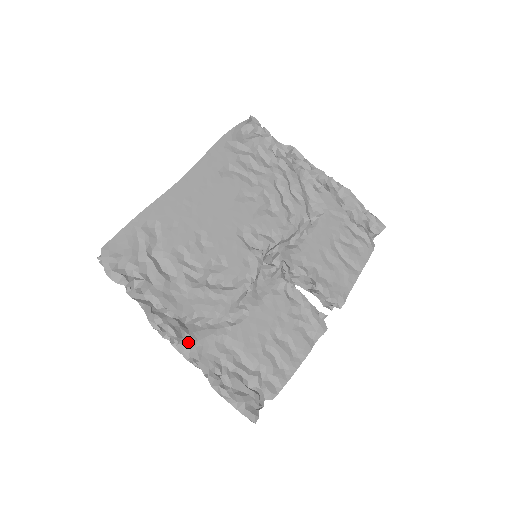
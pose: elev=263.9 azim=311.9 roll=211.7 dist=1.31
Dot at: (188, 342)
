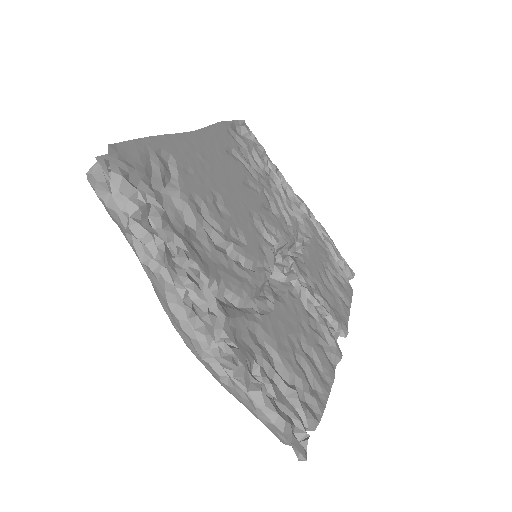
Dot at: (220, 314)
